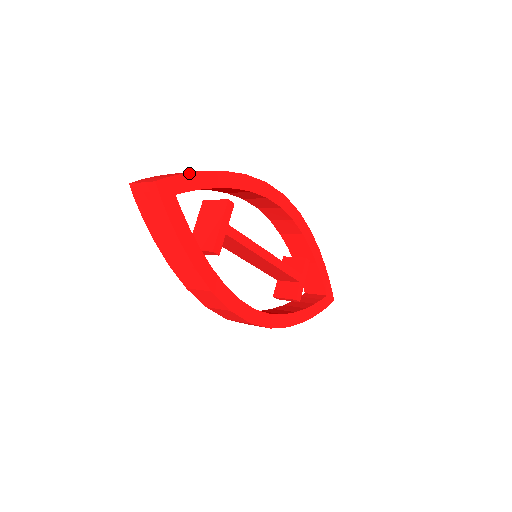
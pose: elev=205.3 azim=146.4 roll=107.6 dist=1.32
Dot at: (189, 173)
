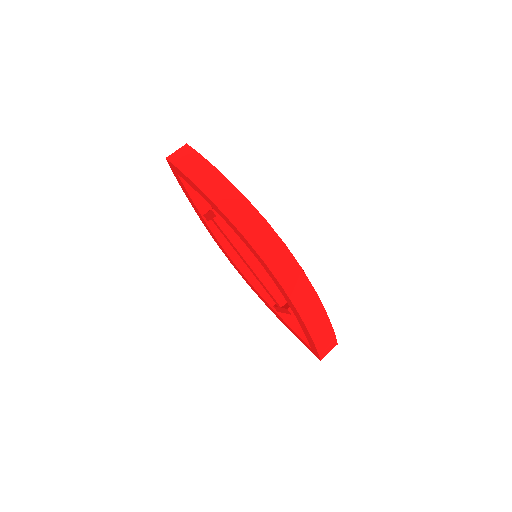
Dot at: occluded
